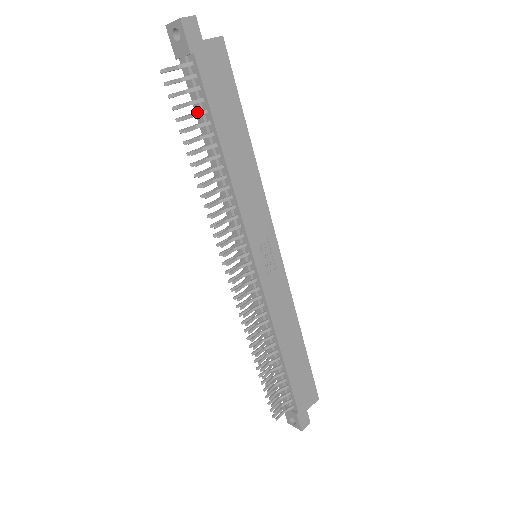
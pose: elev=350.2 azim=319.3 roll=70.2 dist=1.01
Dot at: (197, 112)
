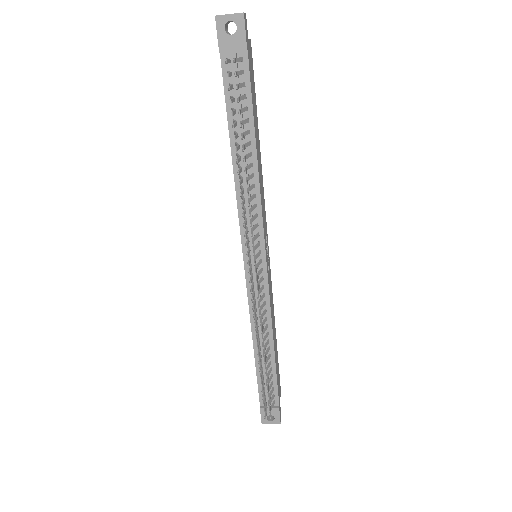
Dot at: (243, 108)
